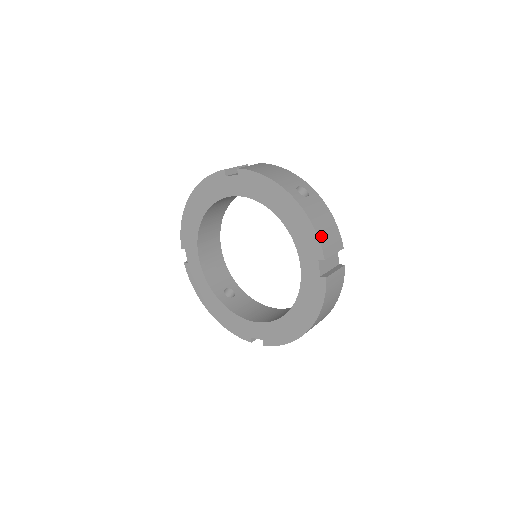
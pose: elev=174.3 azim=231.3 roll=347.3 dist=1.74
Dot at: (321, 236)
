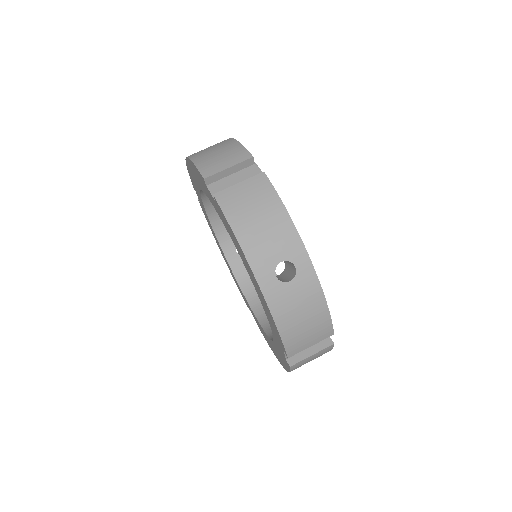
Dot at: (289, 337)
